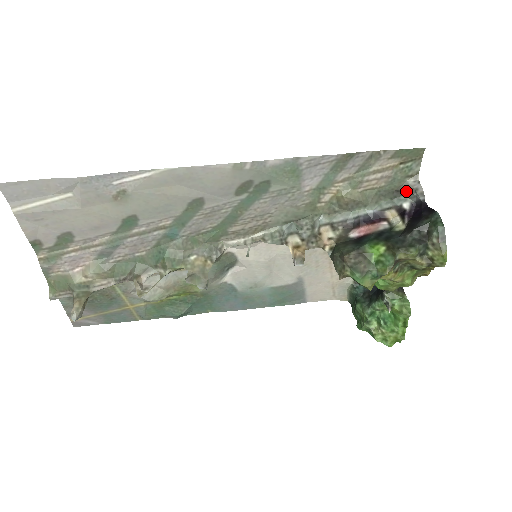
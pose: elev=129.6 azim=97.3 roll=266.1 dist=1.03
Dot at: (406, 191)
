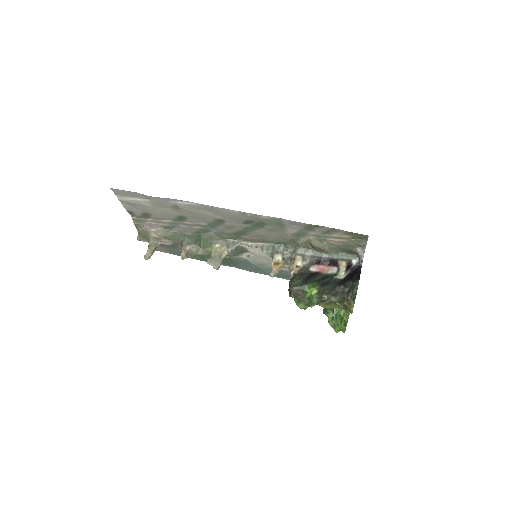
Dot at: (356, 253)
